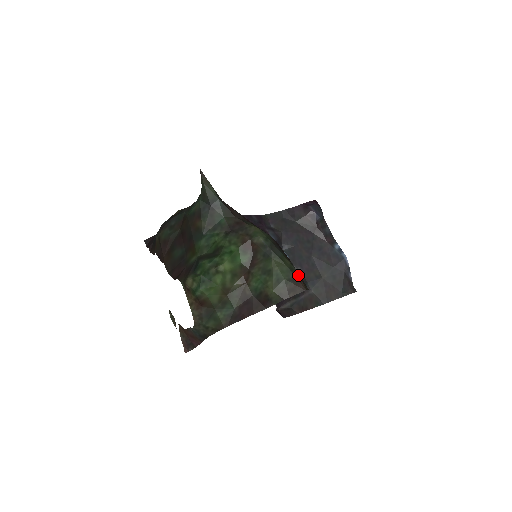
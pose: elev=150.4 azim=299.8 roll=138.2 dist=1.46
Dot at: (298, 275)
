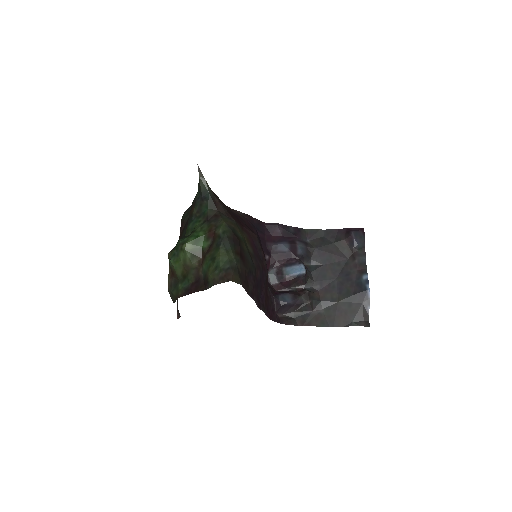
Dot at: (233, 268)
